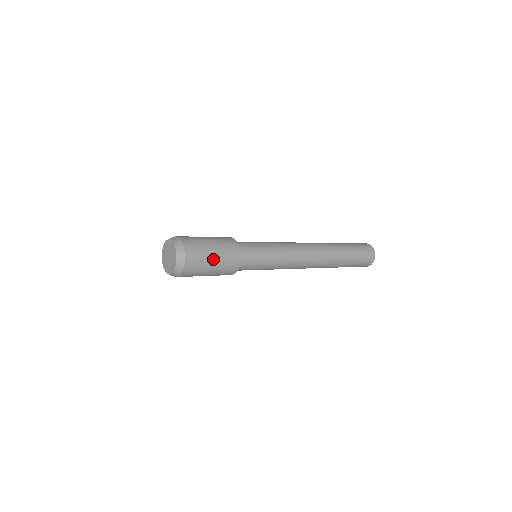
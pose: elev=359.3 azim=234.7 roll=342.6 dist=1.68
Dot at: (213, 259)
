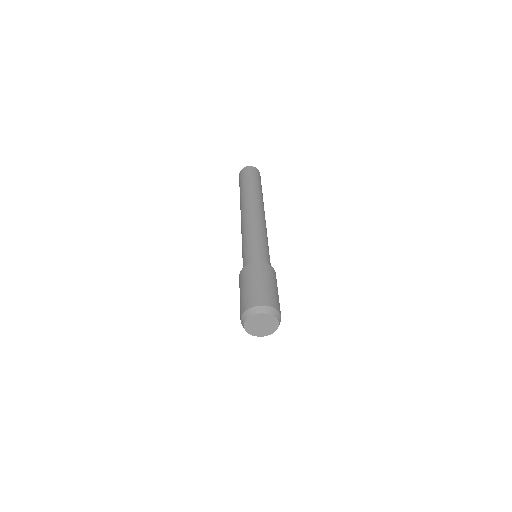
Dot at: (277, 292)
